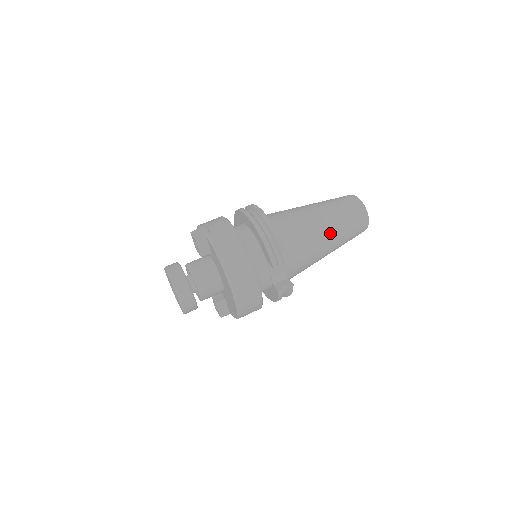
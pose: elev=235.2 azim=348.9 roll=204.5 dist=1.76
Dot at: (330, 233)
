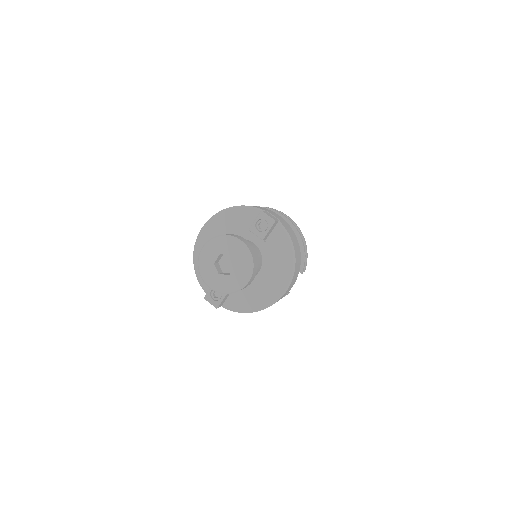
Dot at: occluded
